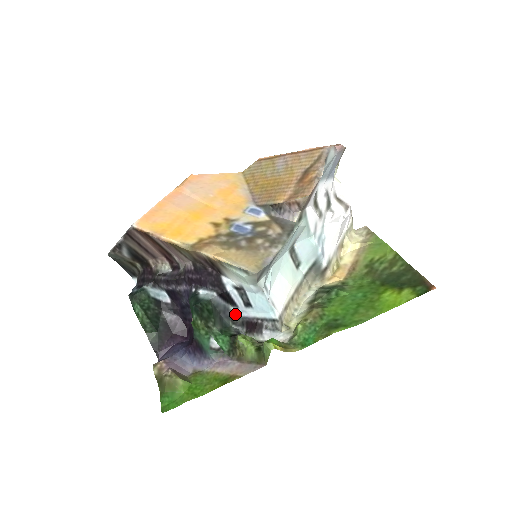
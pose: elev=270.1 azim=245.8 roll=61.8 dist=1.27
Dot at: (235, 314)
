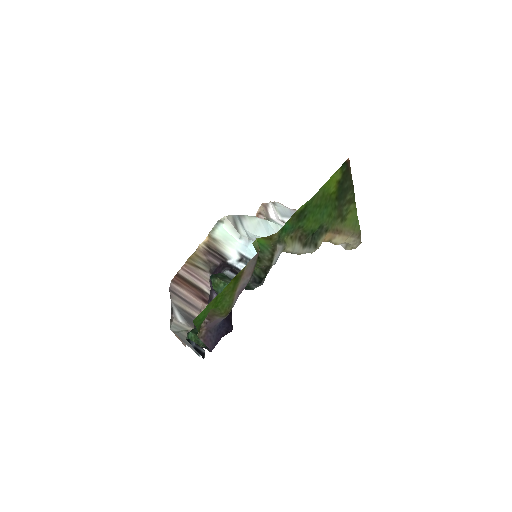
Dot at: occluded
